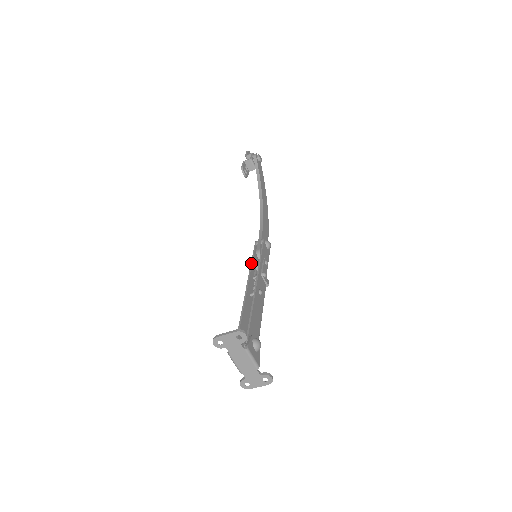
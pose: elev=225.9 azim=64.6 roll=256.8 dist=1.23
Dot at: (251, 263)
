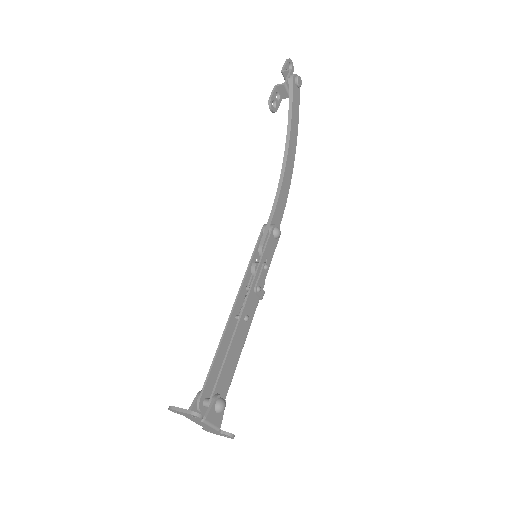
Dot at: (248, 267)
